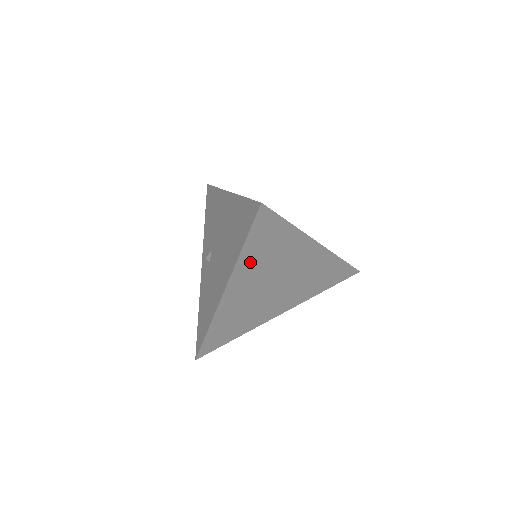
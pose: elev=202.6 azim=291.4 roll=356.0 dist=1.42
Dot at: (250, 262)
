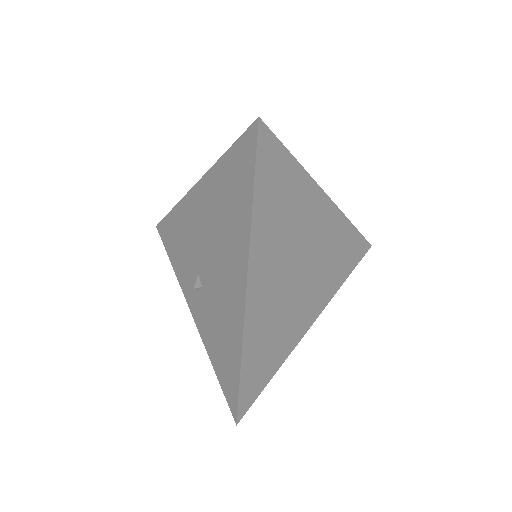
Dot at: (265, 226)
